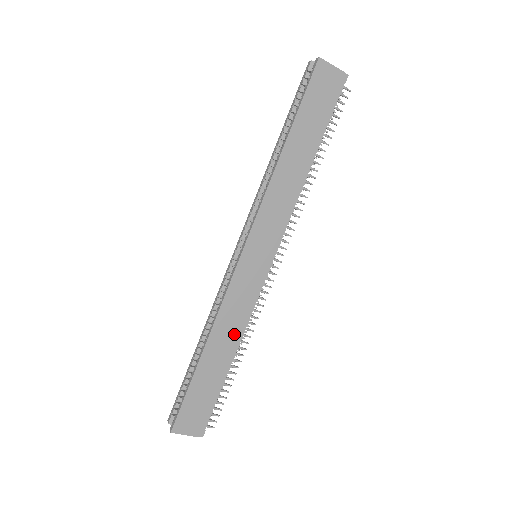
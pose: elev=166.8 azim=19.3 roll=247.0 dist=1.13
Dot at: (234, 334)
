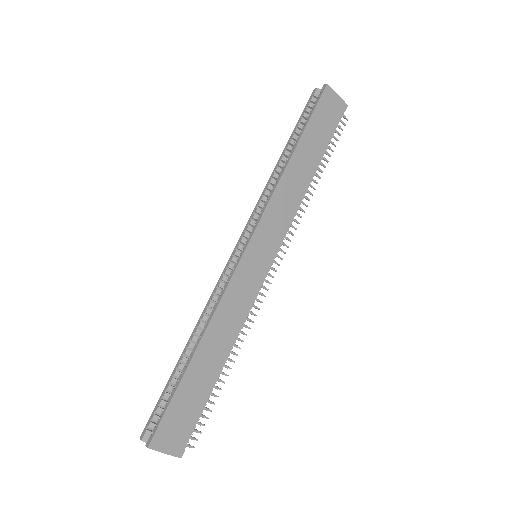
Dot at: (229, 335)
